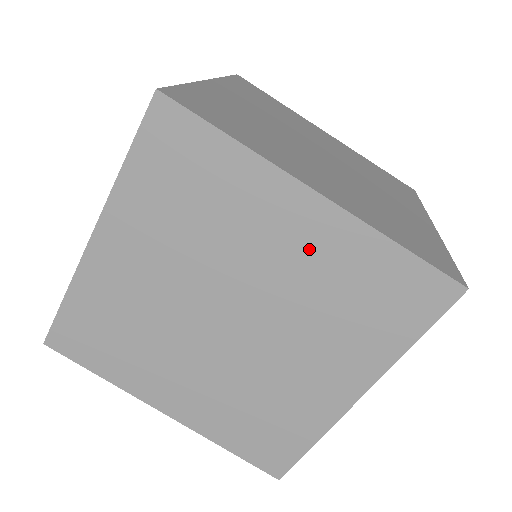
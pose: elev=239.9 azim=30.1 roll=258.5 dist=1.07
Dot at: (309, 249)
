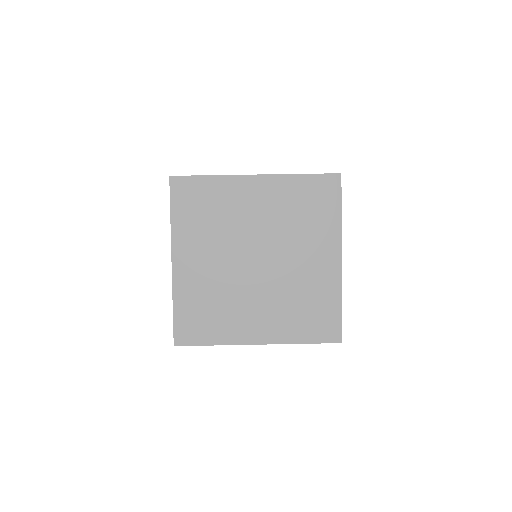
Dot at: (316, 272)
